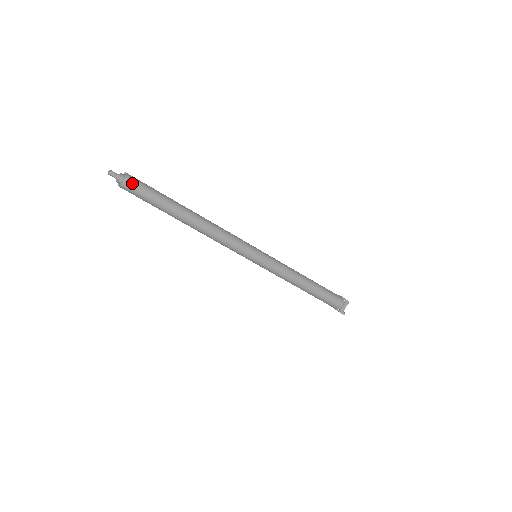
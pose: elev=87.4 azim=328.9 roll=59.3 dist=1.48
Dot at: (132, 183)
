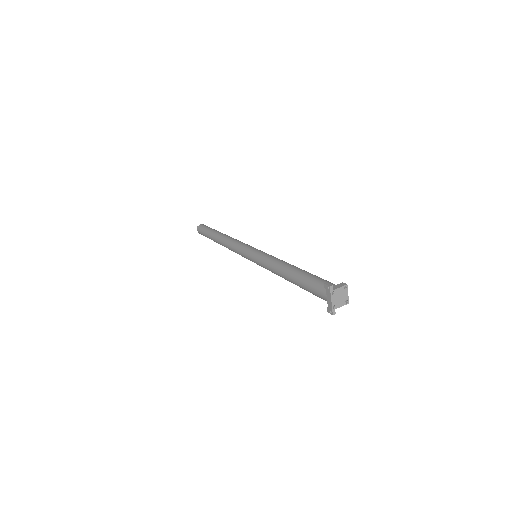
Dot at: (204, 225)
